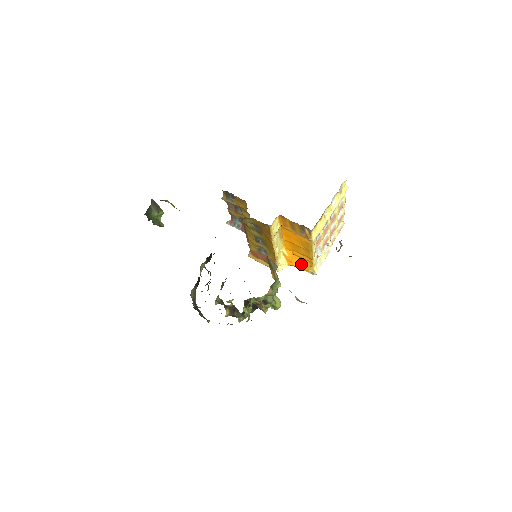
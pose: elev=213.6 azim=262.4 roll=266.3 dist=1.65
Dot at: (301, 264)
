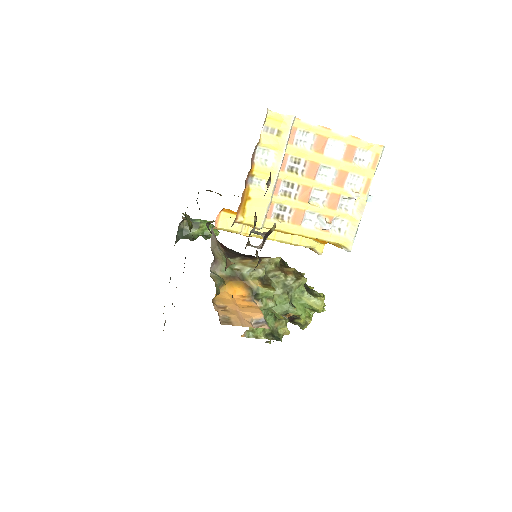
Dot at: occluded
